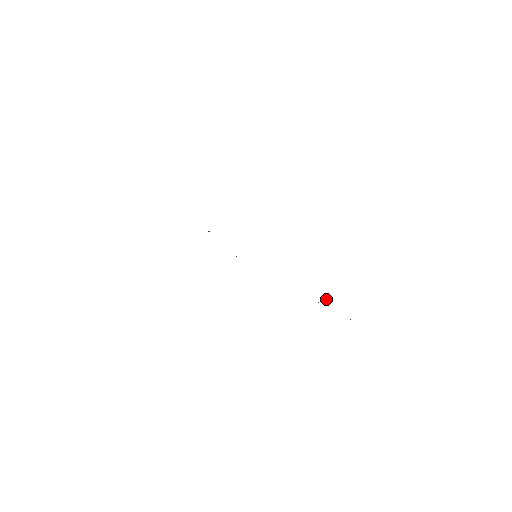
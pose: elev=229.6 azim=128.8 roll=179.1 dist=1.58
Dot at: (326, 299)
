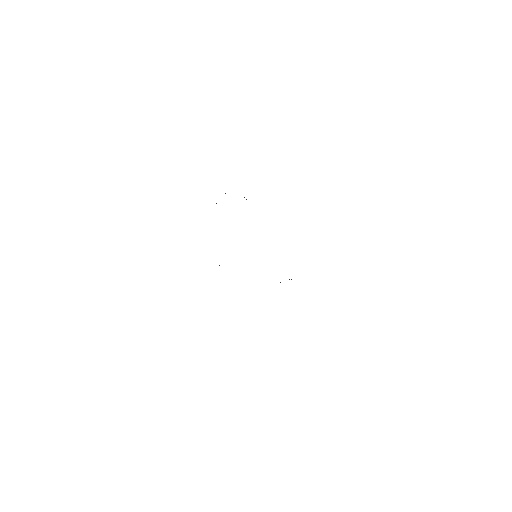
Dot at: occluded
